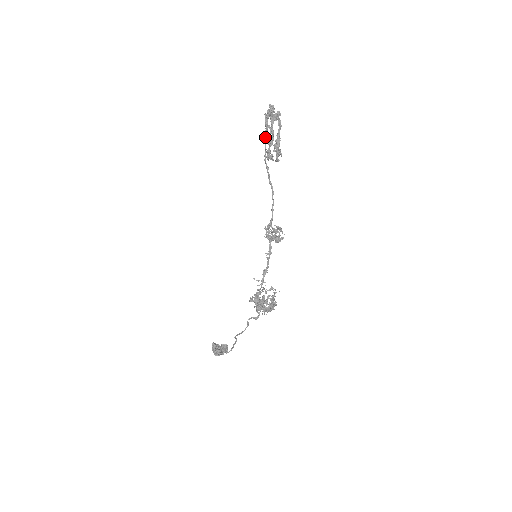
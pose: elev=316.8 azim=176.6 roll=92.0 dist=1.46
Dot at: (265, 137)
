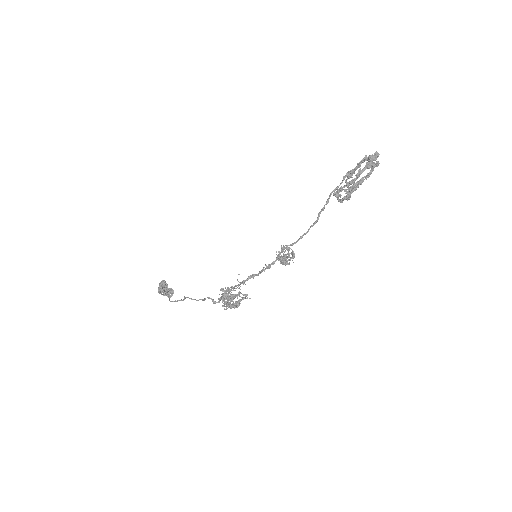
Dot at: (349, 175)
